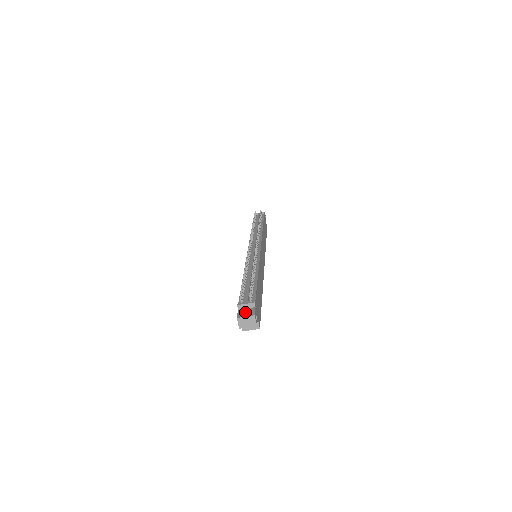
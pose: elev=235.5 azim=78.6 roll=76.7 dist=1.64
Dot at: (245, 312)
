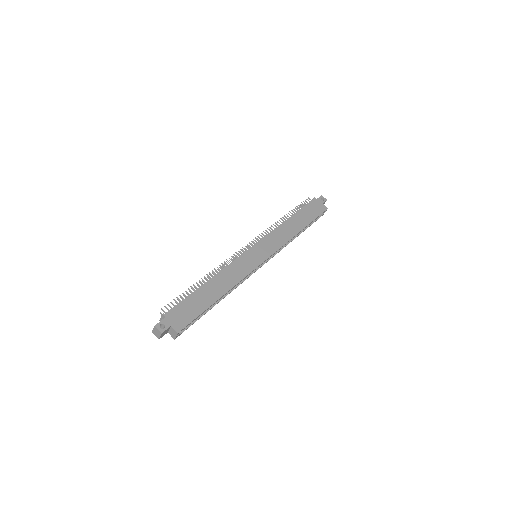
Dot at: occluded
